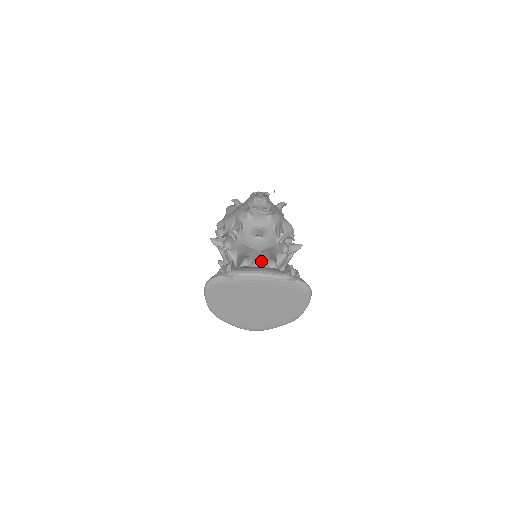
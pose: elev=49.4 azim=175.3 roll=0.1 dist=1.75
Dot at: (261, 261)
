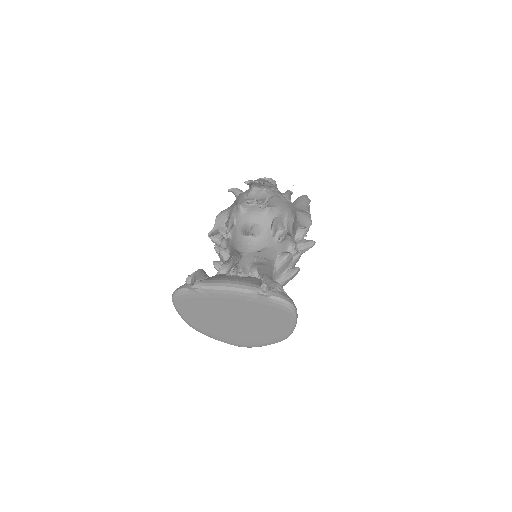
Dot at: (238, 269)
